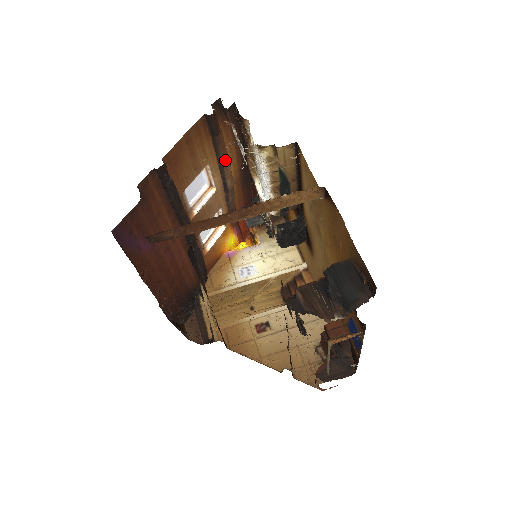
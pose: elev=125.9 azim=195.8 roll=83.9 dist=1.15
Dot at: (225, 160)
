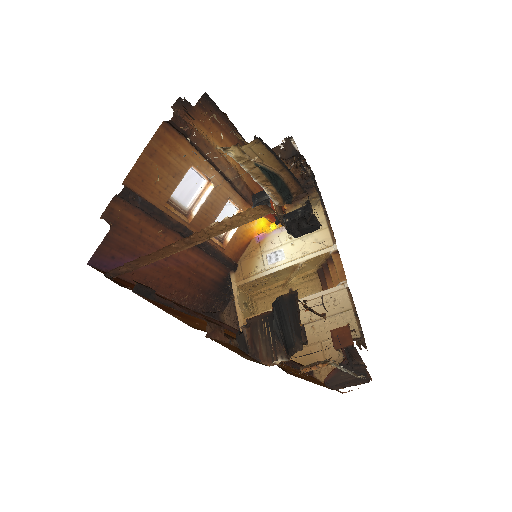
Dot at: (213, 155)
